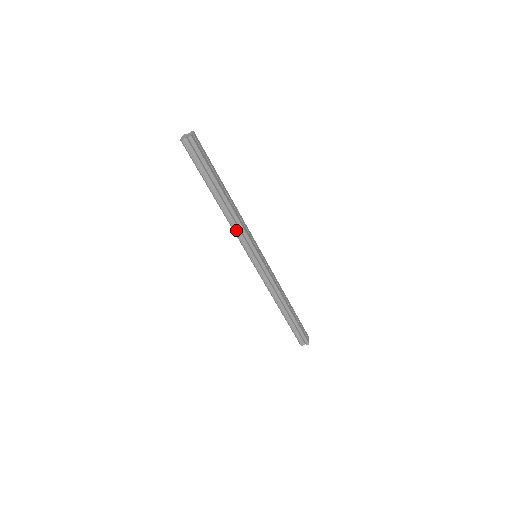
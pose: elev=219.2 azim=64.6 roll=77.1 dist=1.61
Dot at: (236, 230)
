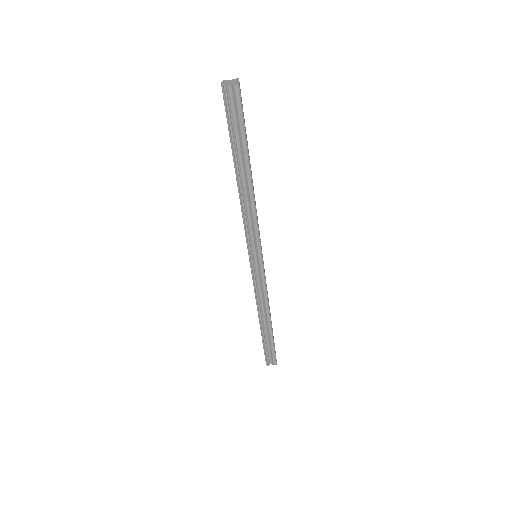
Dot at: (247, 220)
